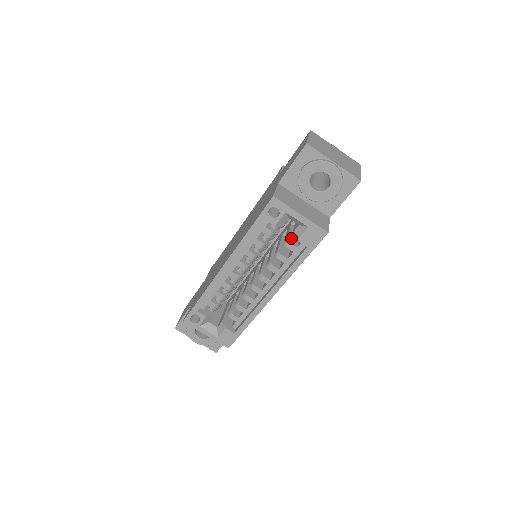
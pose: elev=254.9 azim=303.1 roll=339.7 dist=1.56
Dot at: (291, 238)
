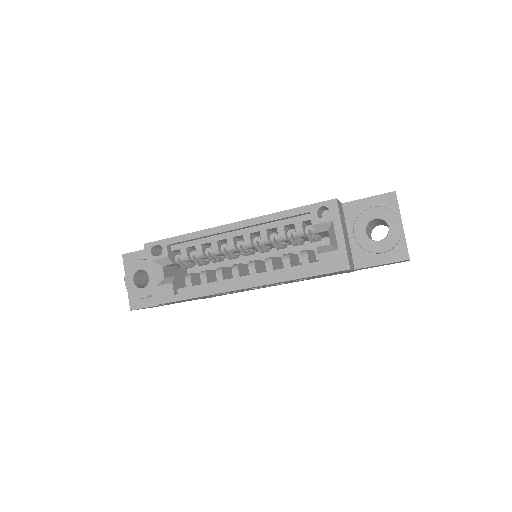
Dot at: (310, 254)
